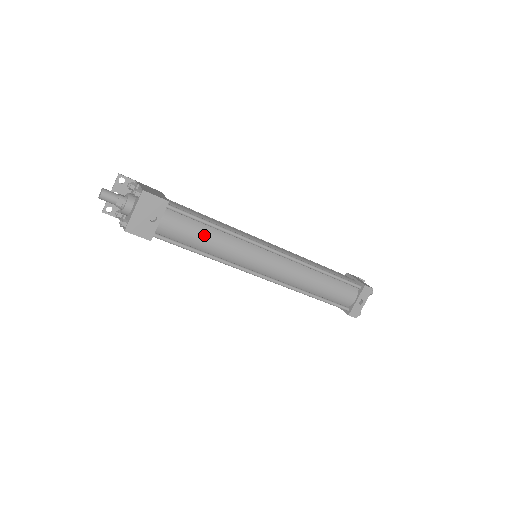
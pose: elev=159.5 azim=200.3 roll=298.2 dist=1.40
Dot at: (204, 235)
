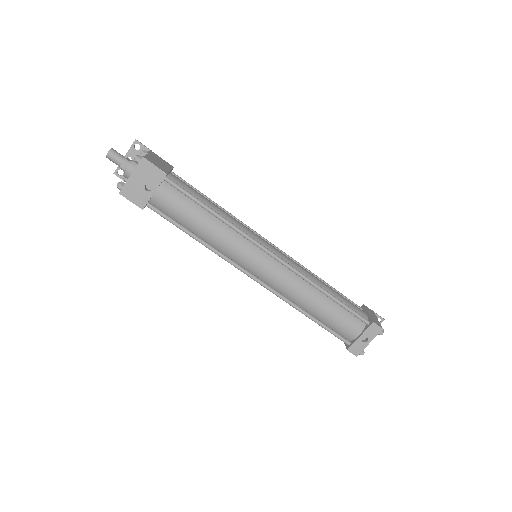
Dot at: (198, 218)
